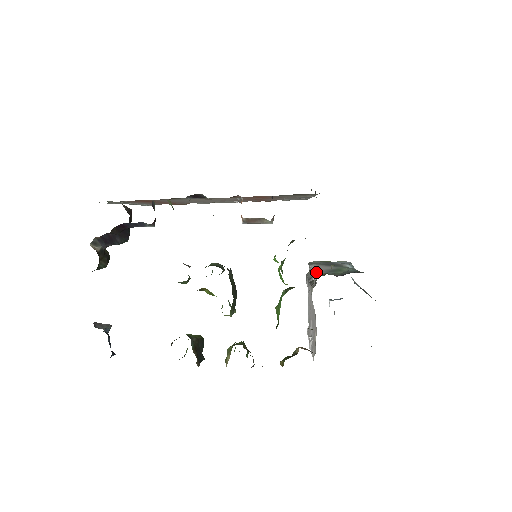
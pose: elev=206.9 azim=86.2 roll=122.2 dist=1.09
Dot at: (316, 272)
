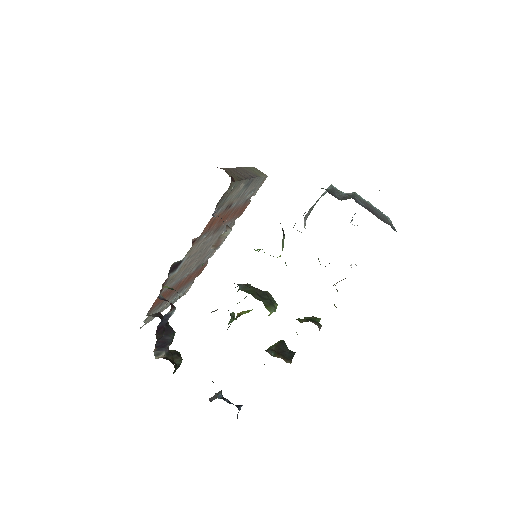
Dot at: occluded
